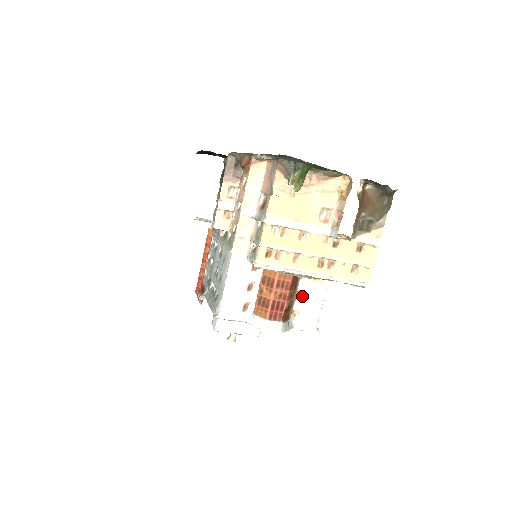
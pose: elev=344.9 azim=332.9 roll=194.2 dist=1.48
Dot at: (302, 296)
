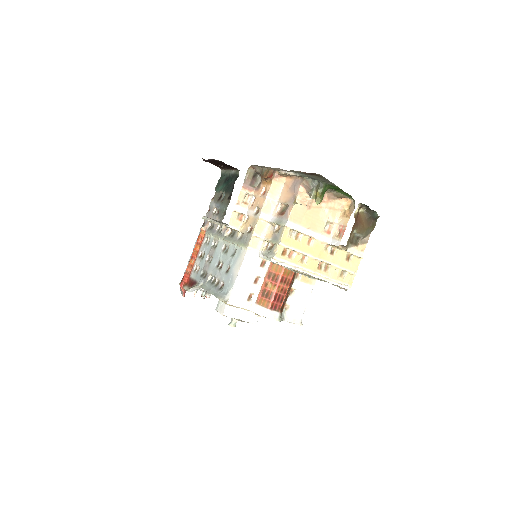
Dot at: (294, 293)
